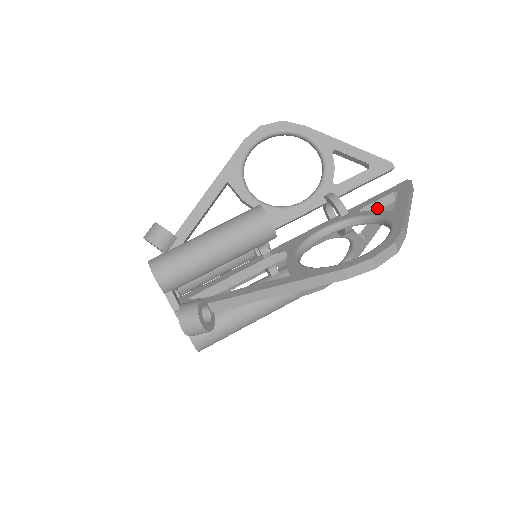
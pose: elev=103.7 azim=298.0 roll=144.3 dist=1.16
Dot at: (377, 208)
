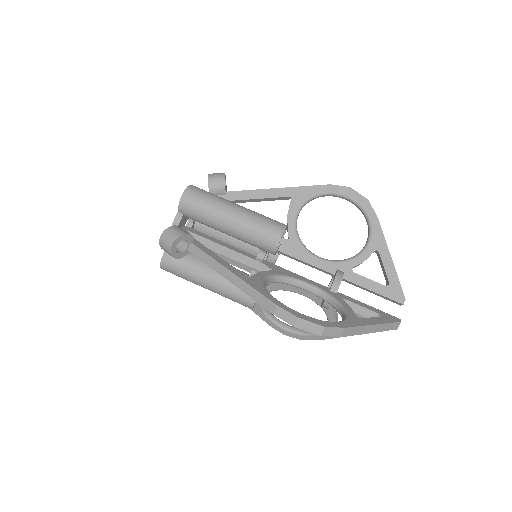
Dot at: (358, 312)
